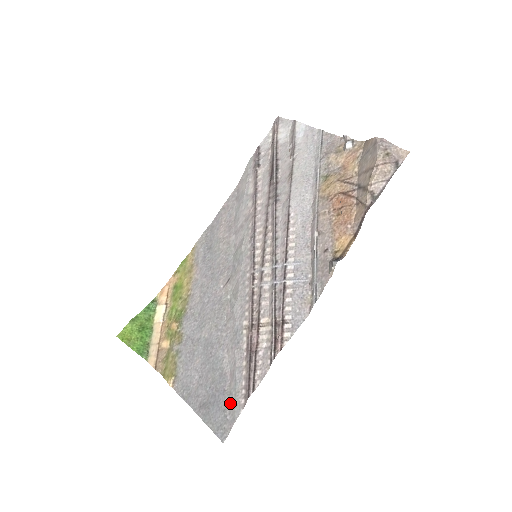
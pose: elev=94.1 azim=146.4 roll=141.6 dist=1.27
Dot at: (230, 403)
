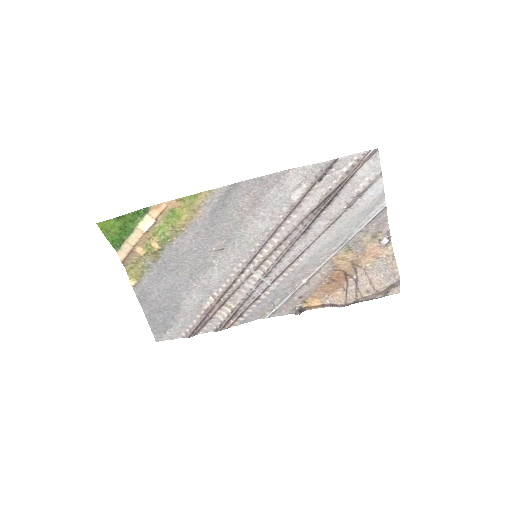
Dot at: (174, 327)
